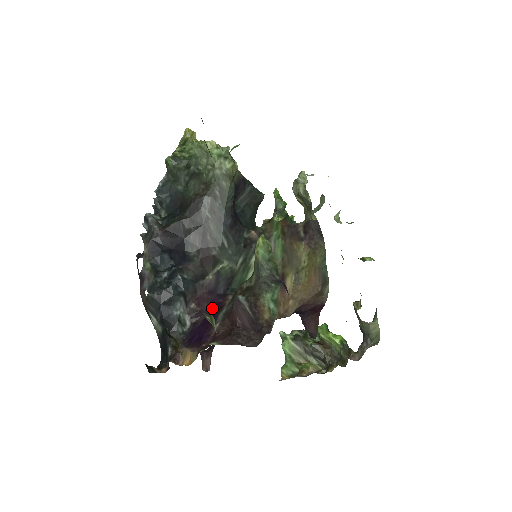
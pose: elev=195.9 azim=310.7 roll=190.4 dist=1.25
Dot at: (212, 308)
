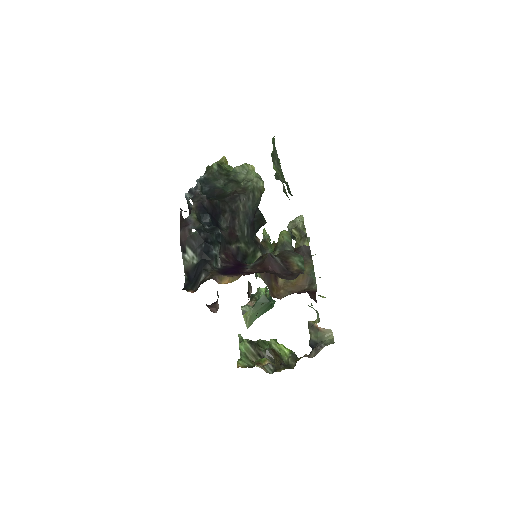
Dot at: (237, 263)
